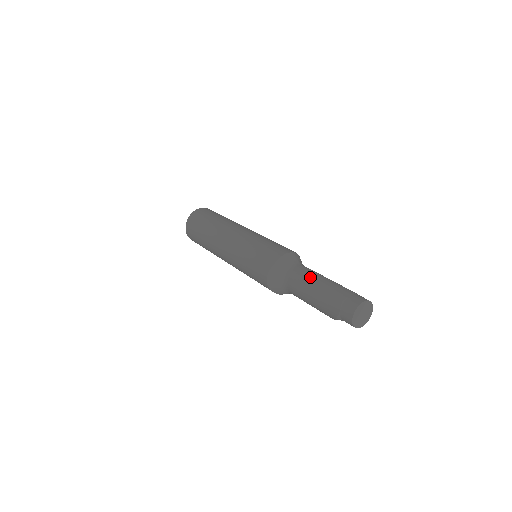
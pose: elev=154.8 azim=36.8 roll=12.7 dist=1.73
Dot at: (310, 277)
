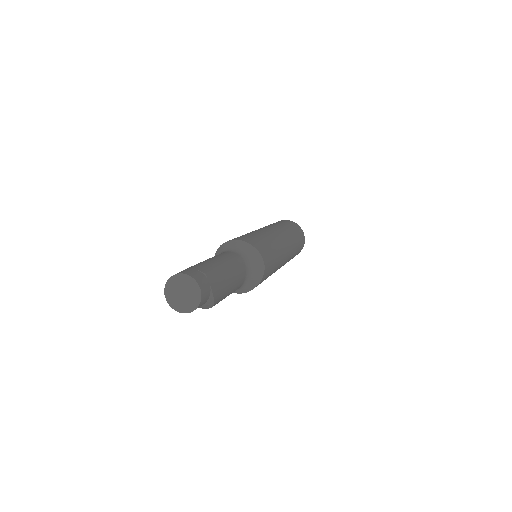
Dot at: (216, 256)
